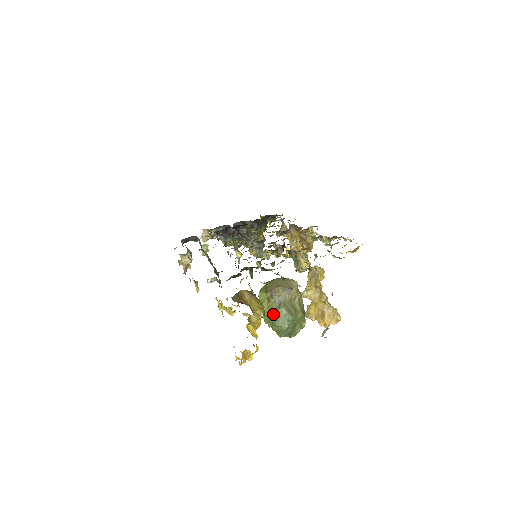
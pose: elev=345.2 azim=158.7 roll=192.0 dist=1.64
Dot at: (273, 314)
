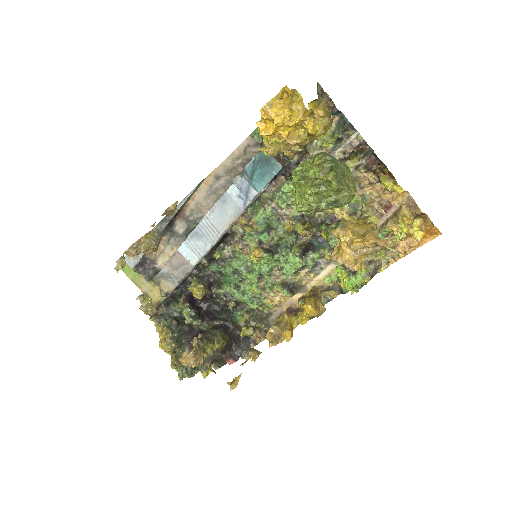
Dot at: occluded
